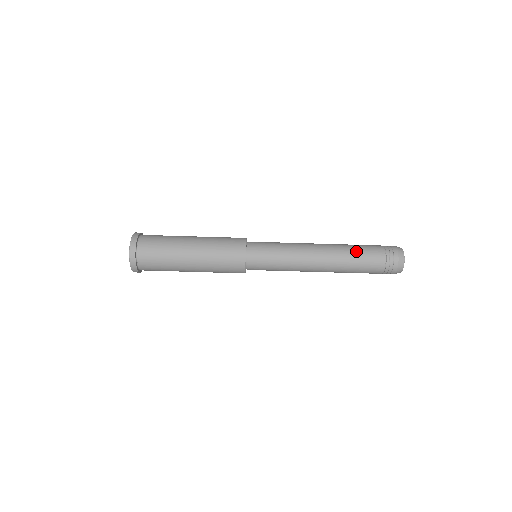
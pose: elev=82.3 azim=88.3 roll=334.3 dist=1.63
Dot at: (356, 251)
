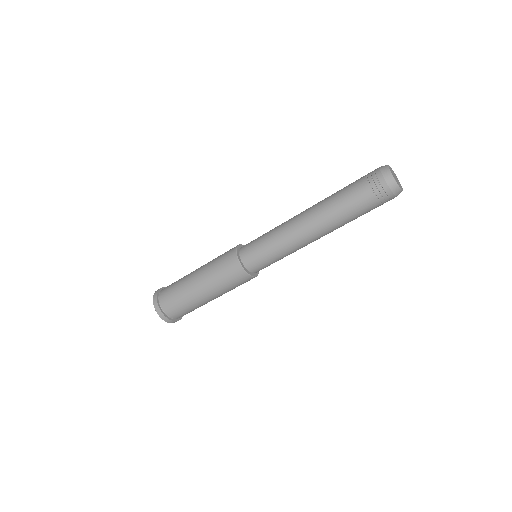
Dot at: (343, 210)
